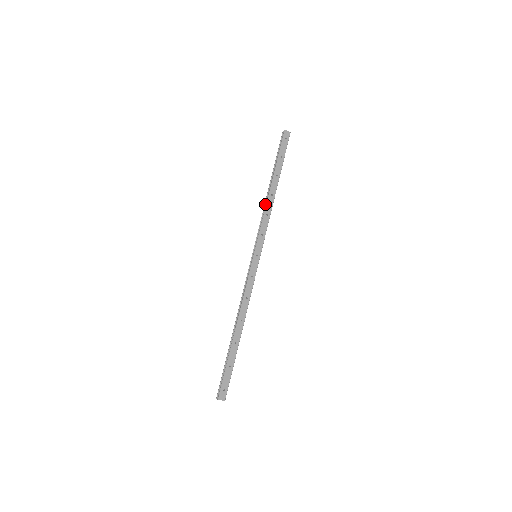
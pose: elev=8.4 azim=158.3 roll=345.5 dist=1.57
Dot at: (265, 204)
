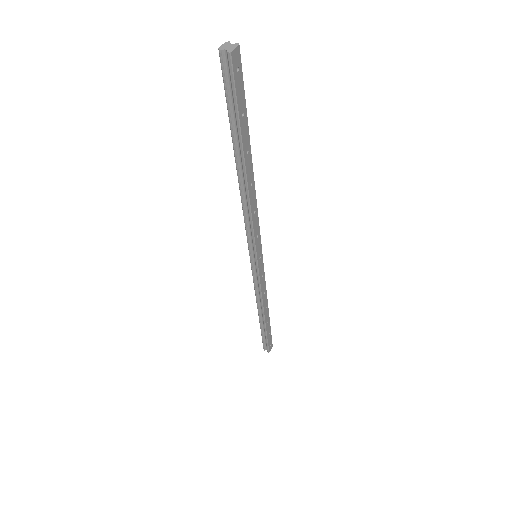
Dot at: (243, 200)
